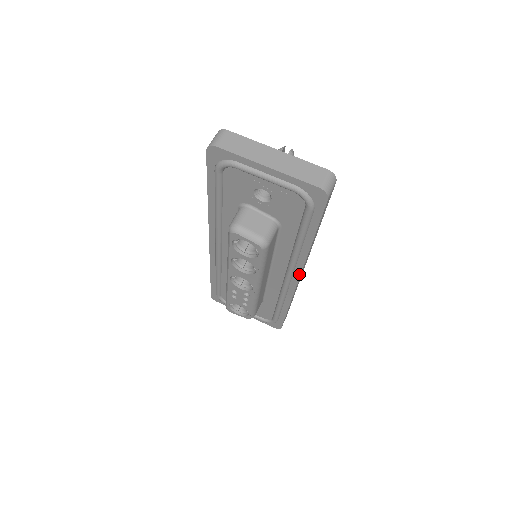
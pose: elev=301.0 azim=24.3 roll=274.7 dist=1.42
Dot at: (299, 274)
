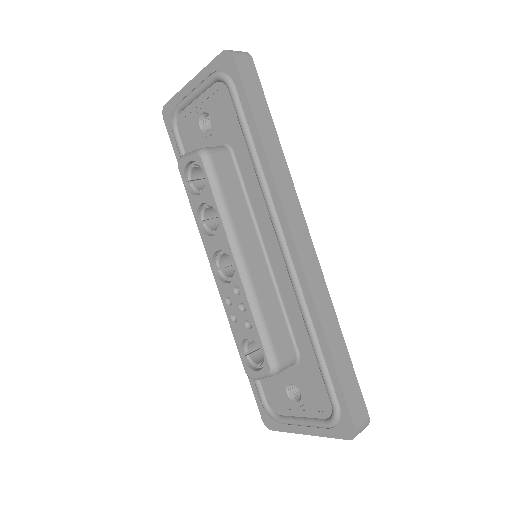
Dot at: (287, 225)
